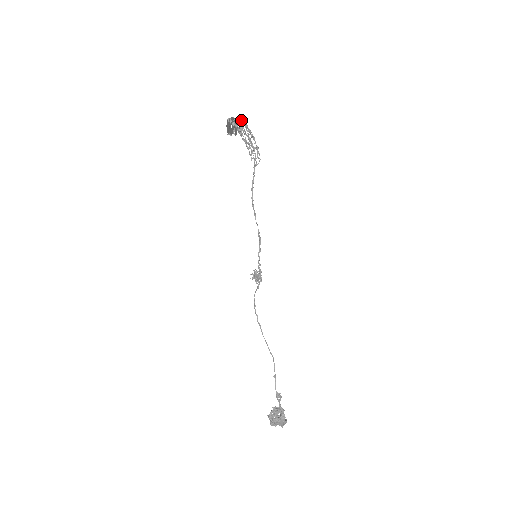
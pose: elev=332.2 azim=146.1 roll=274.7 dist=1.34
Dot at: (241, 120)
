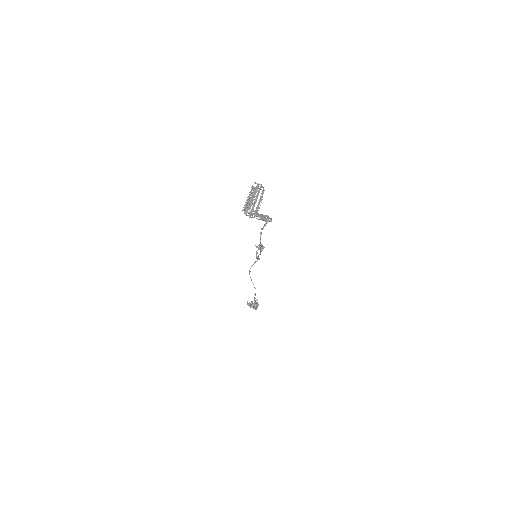
Dot at: (256, 214)
